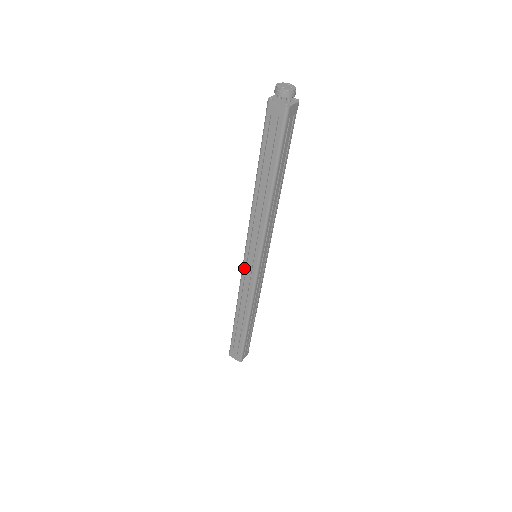
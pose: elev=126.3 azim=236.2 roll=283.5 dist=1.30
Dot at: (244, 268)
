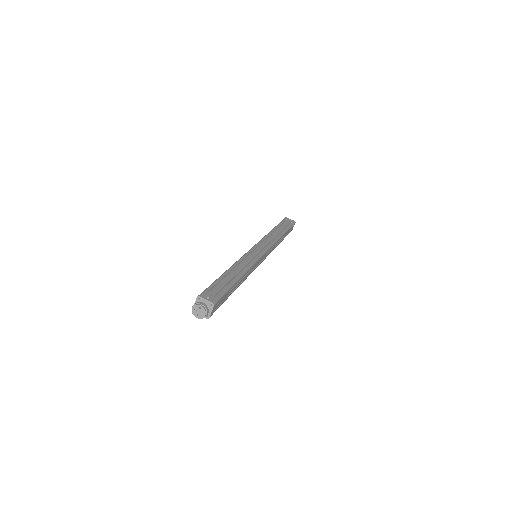
Dot at: occluded
